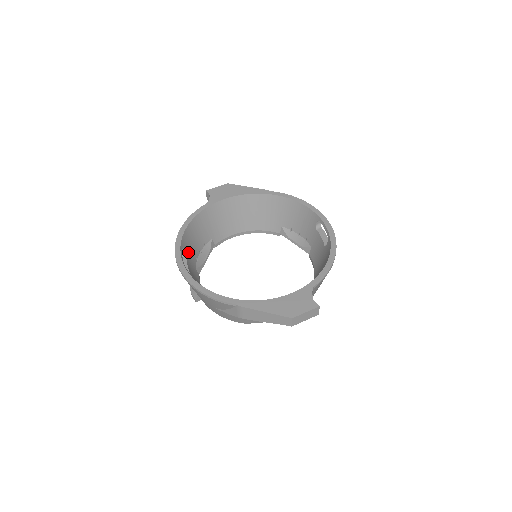
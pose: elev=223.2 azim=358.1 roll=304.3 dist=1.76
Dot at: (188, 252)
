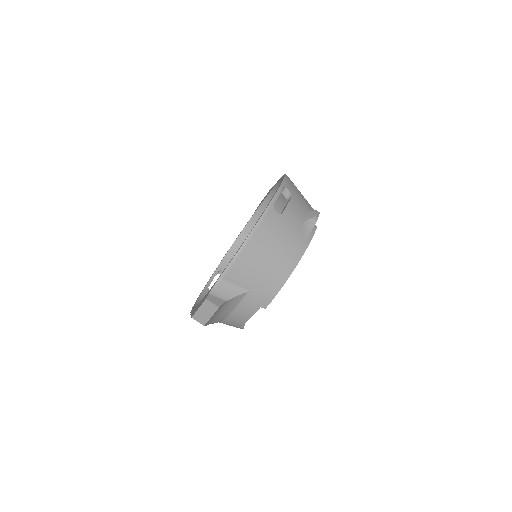
Dot at: occluded
